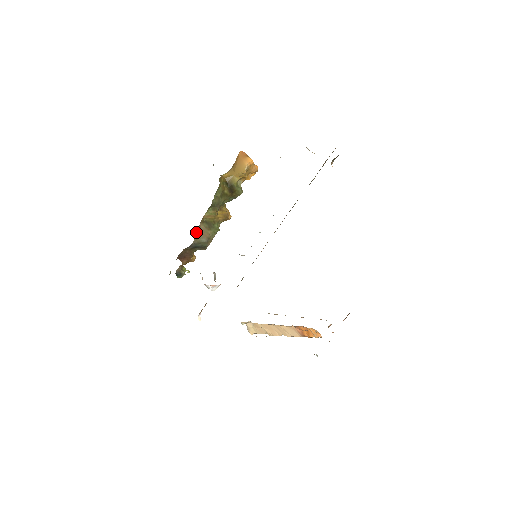
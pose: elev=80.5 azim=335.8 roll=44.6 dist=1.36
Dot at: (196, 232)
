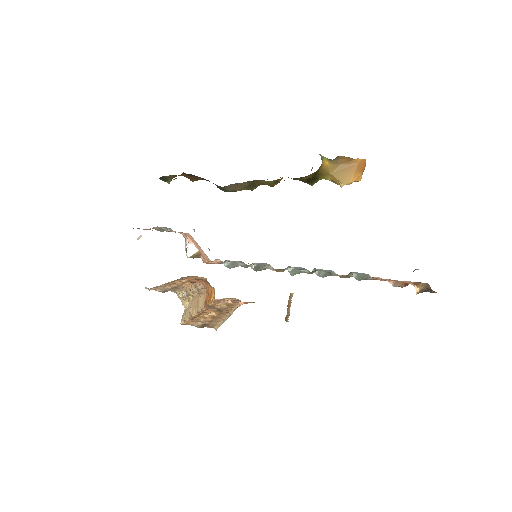
Dot at: occluded
